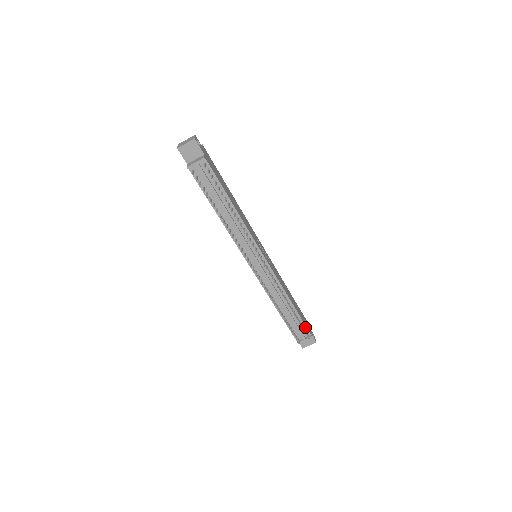
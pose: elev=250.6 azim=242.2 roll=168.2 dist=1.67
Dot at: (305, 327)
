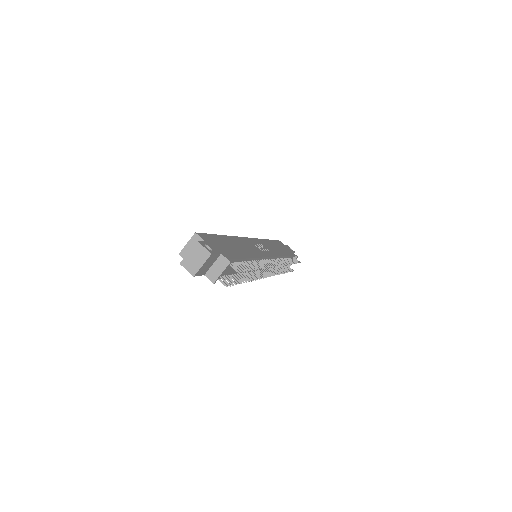
Dot at: (293, 256)
